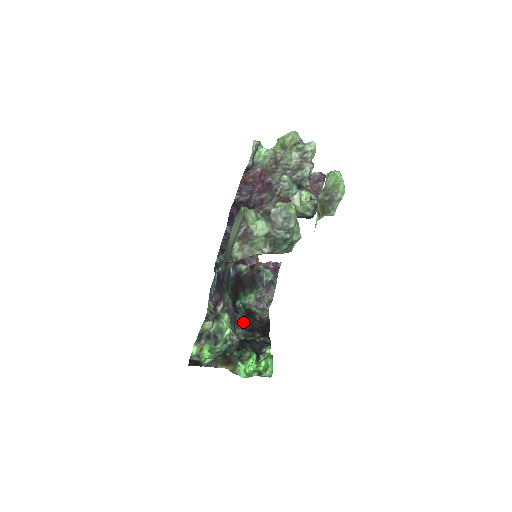
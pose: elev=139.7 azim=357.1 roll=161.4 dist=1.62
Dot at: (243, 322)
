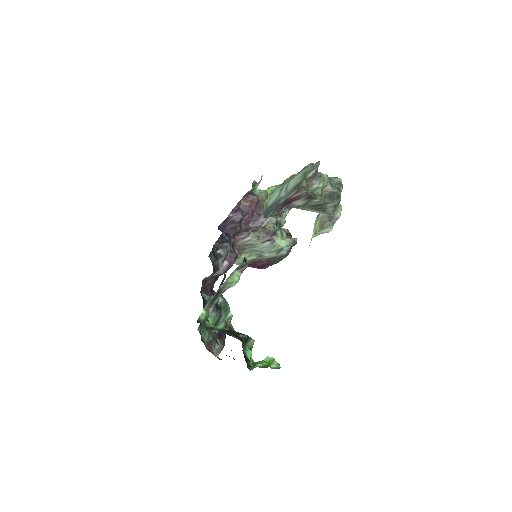
Dot at: occluded
